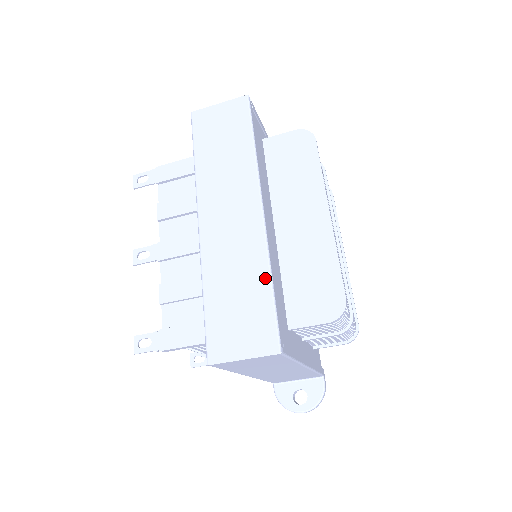
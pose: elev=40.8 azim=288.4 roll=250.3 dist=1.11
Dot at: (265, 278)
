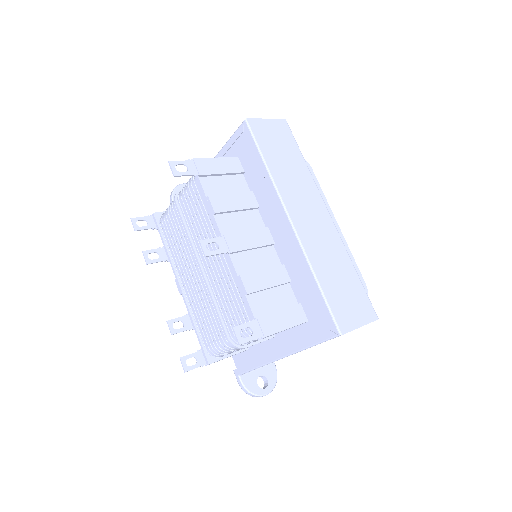
Dot at: (351, 266)
